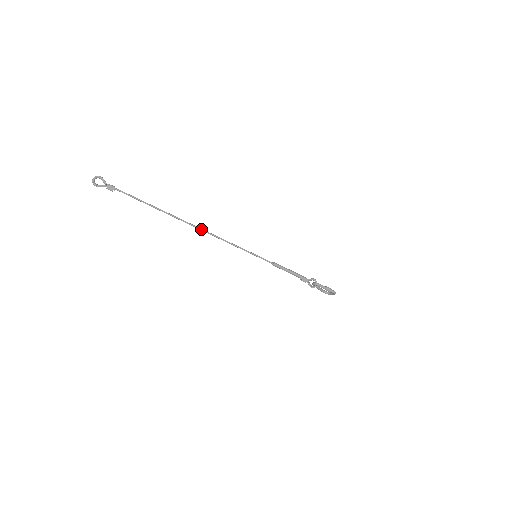
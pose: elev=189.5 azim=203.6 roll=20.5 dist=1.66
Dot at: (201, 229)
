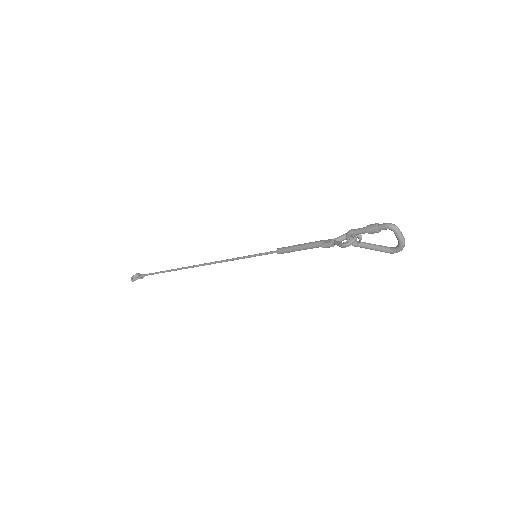
Dot at: (199, 265)
